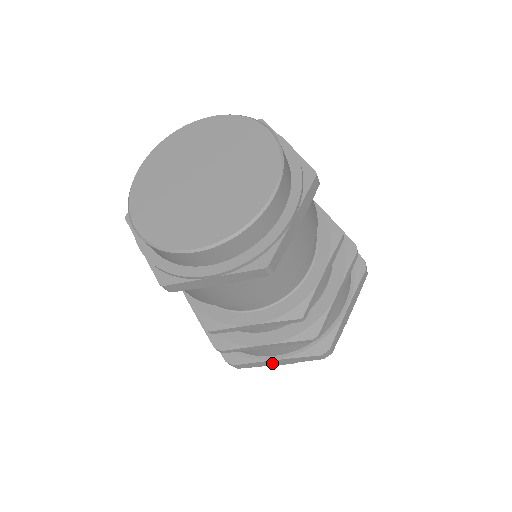
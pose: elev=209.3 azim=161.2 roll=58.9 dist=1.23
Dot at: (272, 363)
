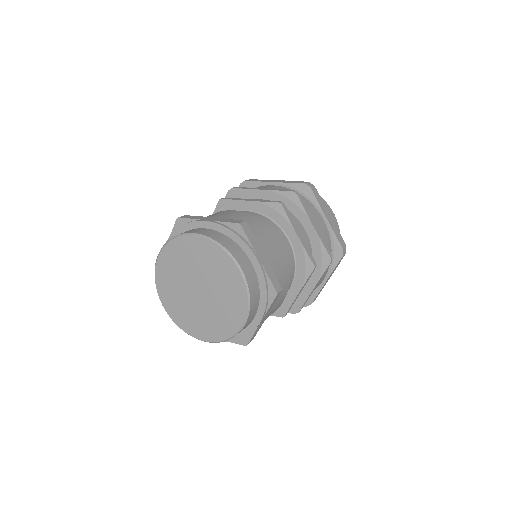
Dot at: occluded
